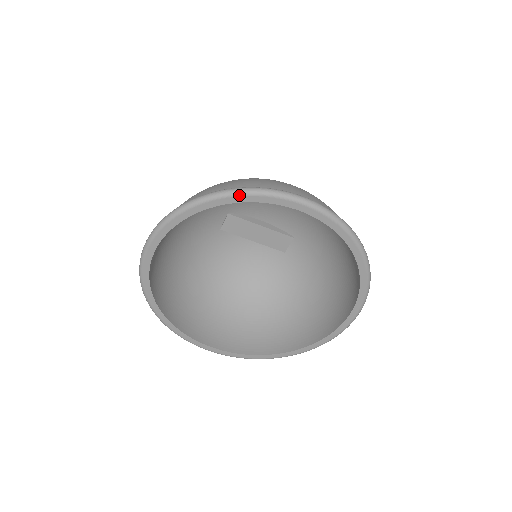
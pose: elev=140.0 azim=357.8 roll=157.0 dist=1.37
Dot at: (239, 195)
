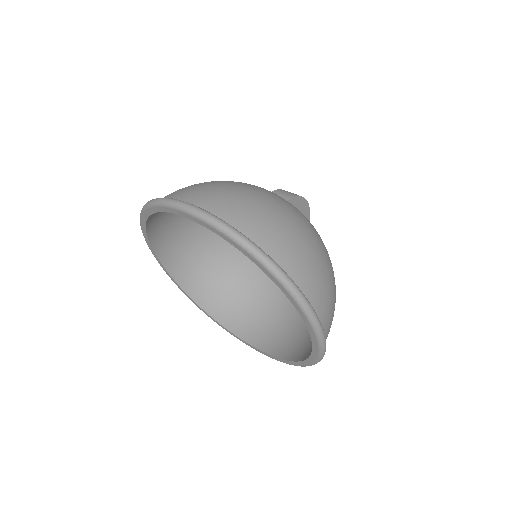
Dot at: (297, 303)
